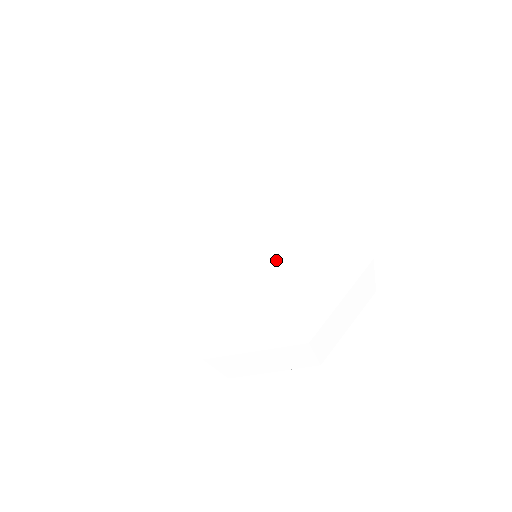
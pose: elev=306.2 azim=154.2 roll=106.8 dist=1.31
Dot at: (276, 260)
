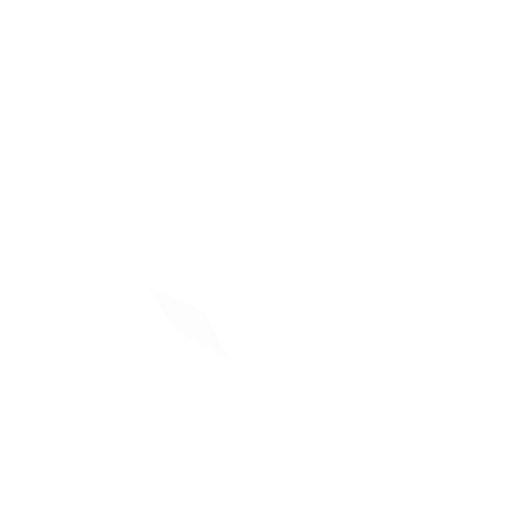
Dot at: (281, 221)
